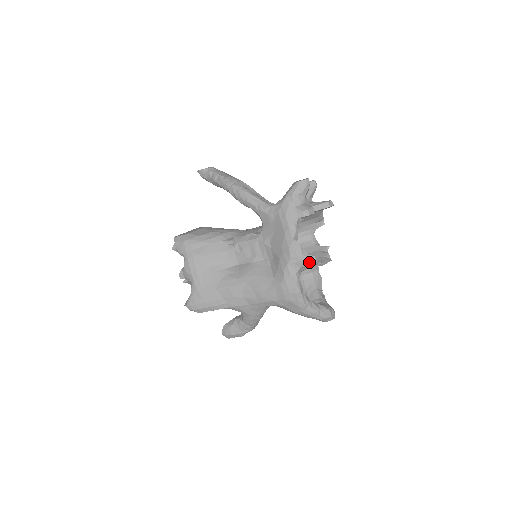
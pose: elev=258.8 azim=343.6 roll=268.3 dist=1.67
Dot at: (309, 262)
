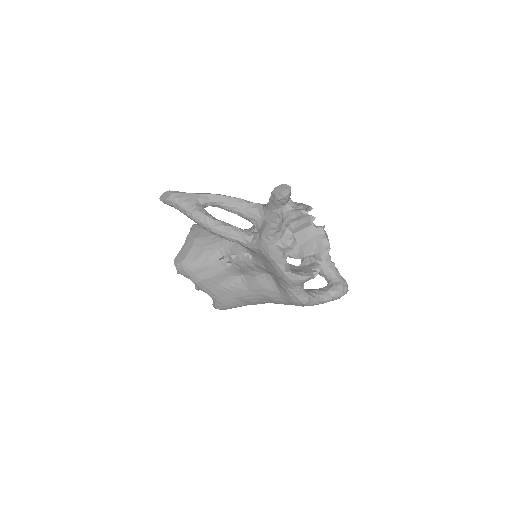
Dot at: (308, 280)
